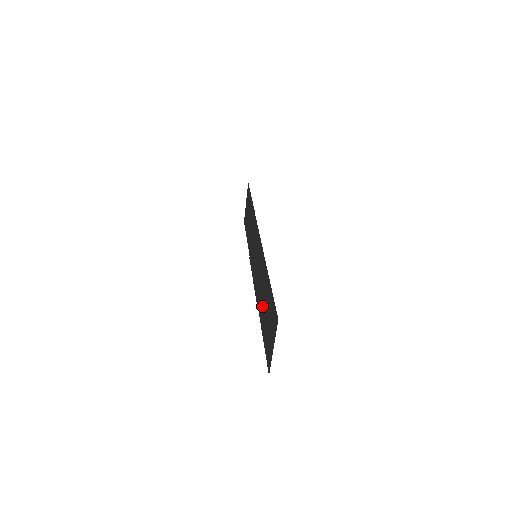
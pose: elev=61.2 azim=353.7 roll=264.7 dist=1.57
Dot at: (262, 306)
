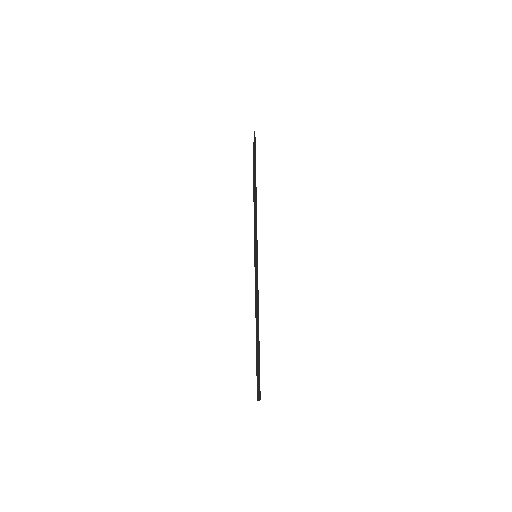
Dot at: (256, 330)
